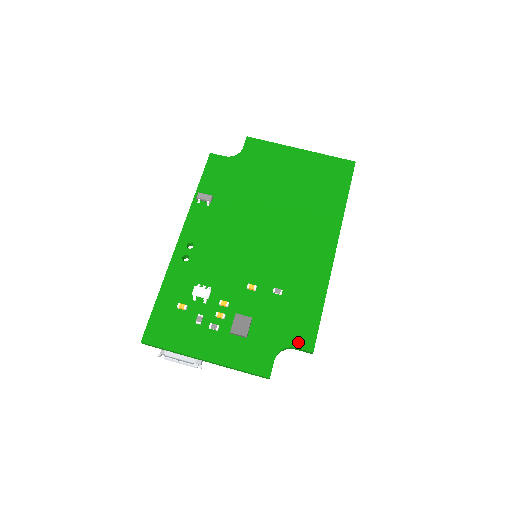
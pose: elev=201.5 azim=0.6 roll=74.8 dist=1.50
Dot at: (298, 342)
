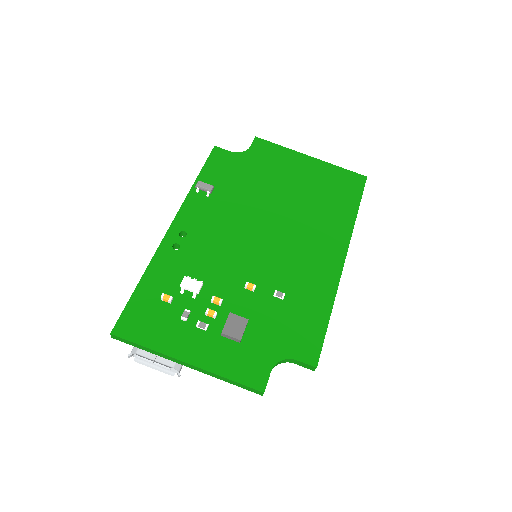
Dot at: (300, 354)
